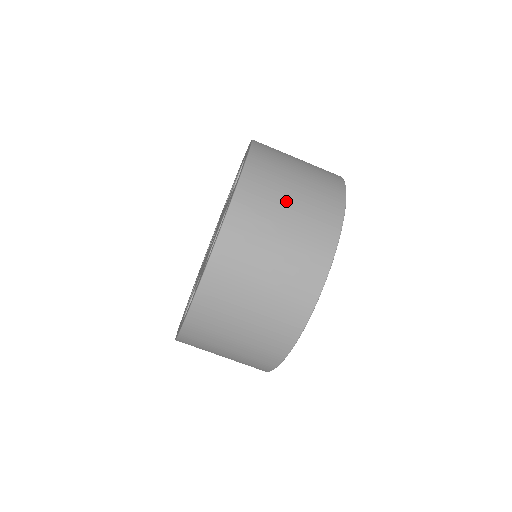
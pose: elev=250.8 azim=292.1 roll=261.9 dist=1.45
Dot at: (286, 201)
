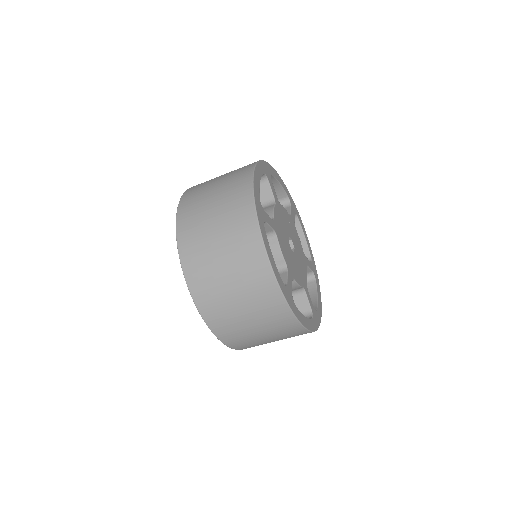
Dot at: (247, 324)
